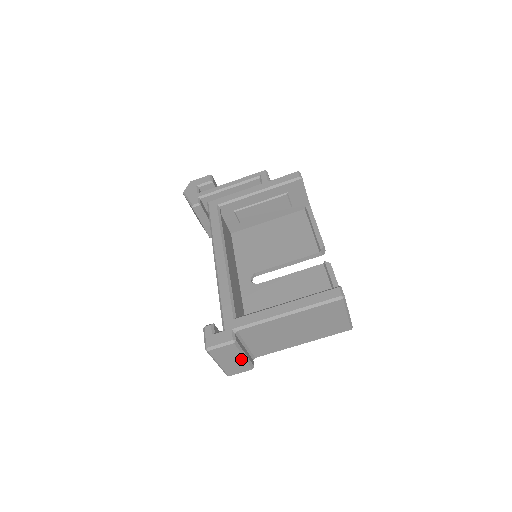
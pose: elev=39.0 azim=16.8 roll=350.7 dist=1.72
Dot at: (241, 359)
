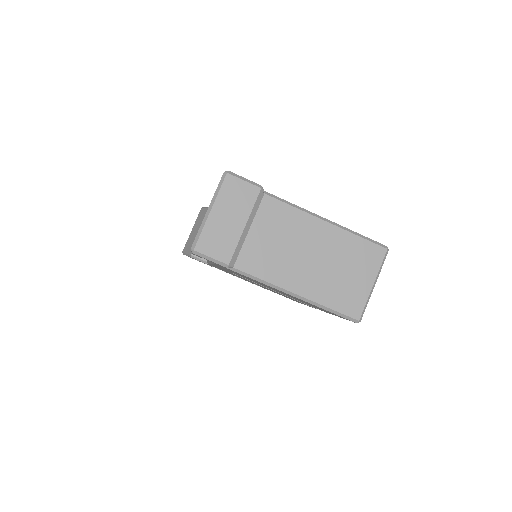
Dot at: (238, 228)
